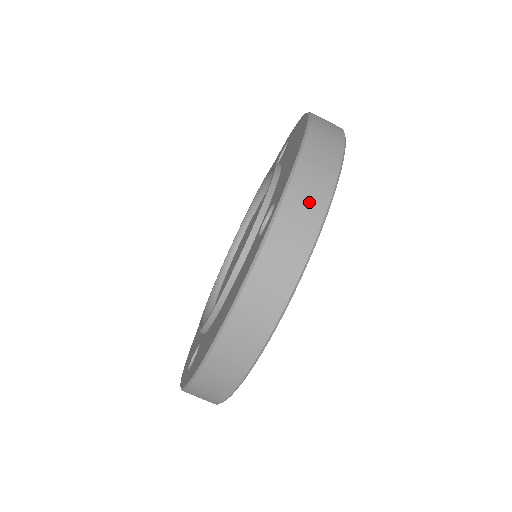
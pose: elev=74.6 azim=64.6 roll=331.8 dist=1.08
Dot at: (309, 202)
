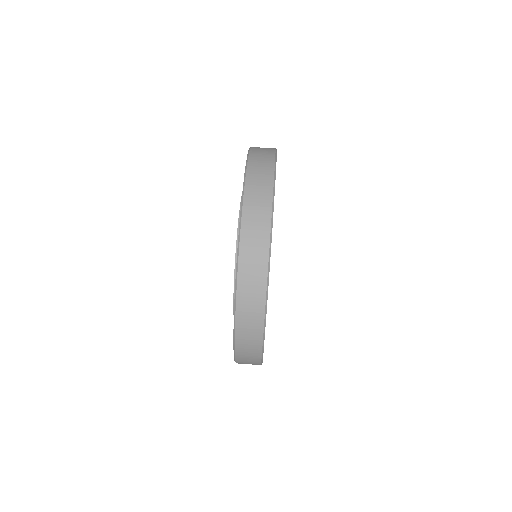
Dot at: (261, 180)
